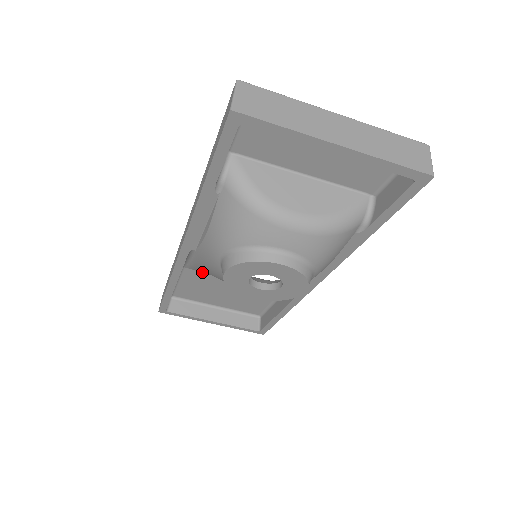
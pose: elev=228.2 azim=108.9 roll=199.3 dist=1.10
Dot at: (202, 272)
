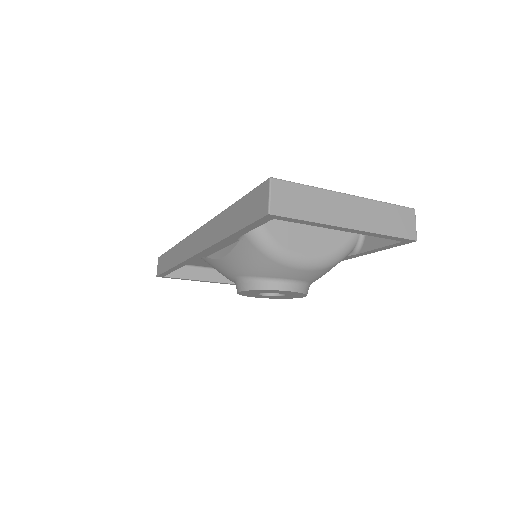
Dot at: occluded
